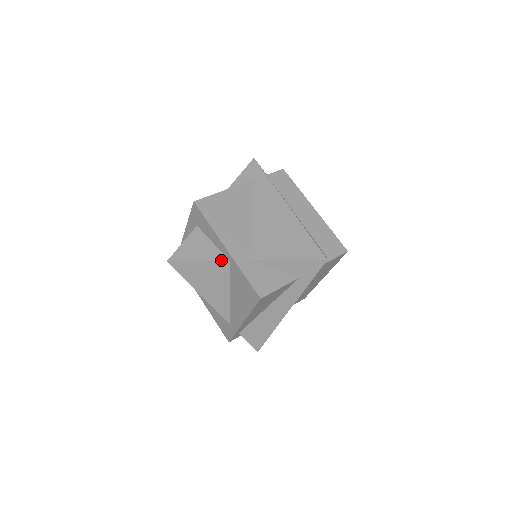
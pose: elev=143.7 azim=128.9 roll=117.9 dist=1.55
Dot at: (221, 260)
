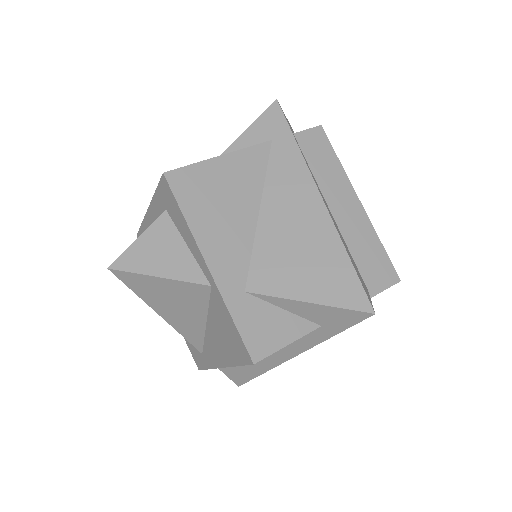
Dot at: (197, 282)
